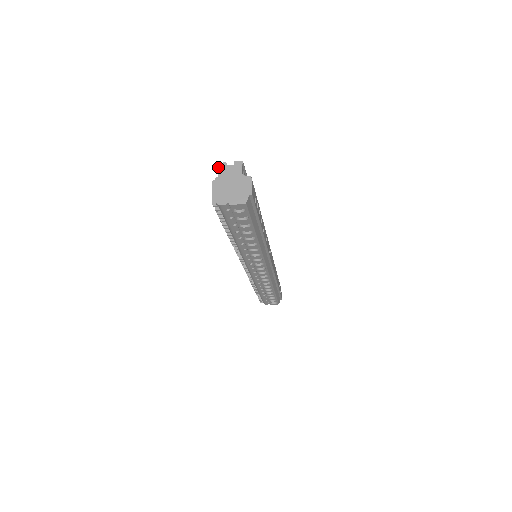
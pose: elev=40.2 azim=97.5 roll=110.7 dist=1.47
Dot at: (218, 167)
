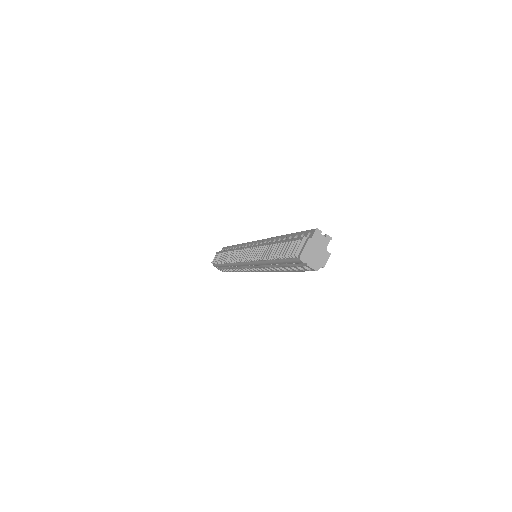
Dot at: (315, 231)
